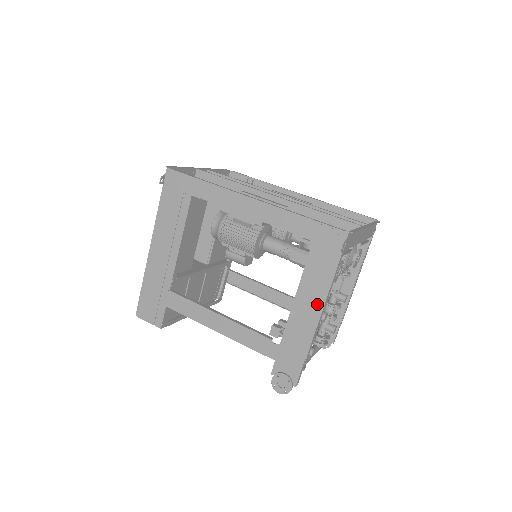
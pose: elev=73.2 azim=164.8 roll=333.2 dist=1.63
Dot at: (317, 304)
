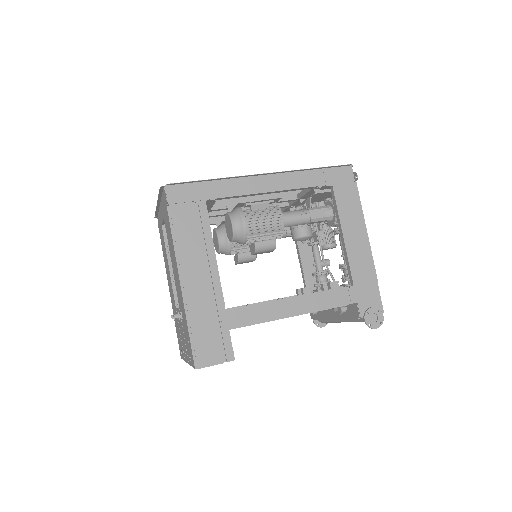
Dot at: (361, 232)
